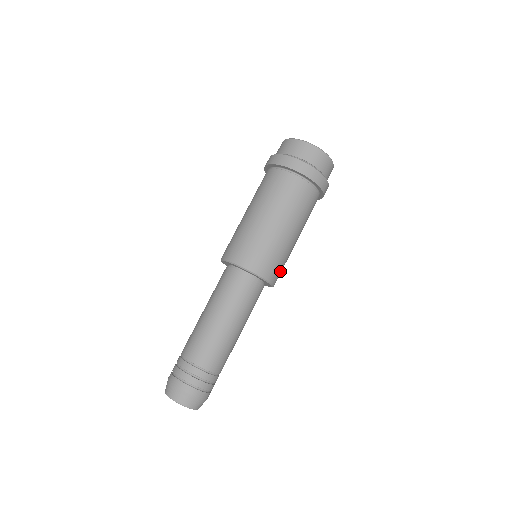
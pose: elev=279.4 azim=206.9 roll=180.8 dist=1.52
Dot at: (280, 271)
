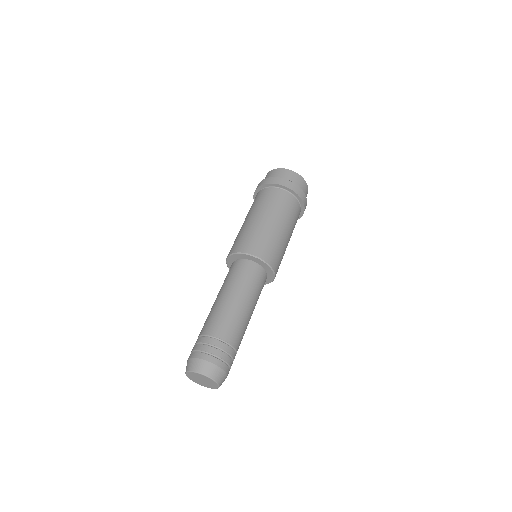
Dot at: (276, 258)
